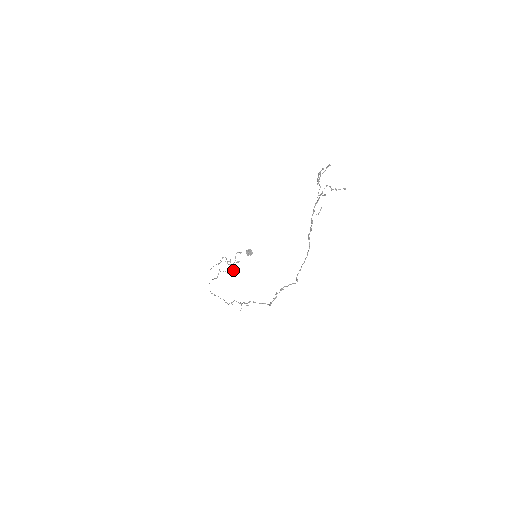
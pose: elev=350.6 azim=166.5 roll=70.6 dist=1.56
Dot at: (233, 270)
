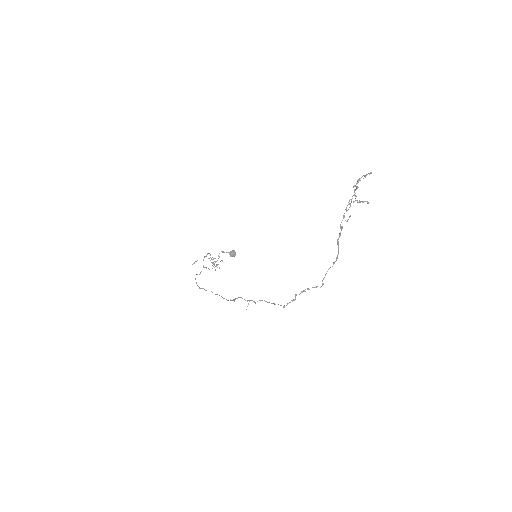
Dot at: (215, 269)
